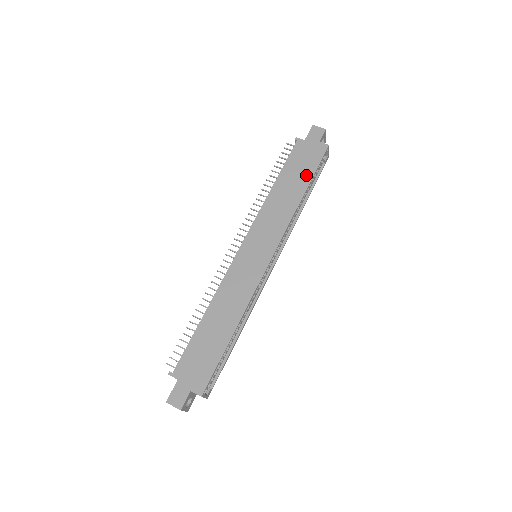
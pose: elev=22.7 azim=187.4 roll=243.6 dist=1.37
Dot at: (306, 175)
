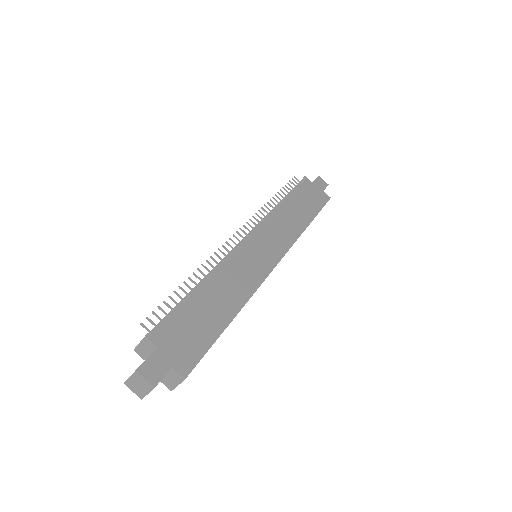
Dot at: (312, 210)
